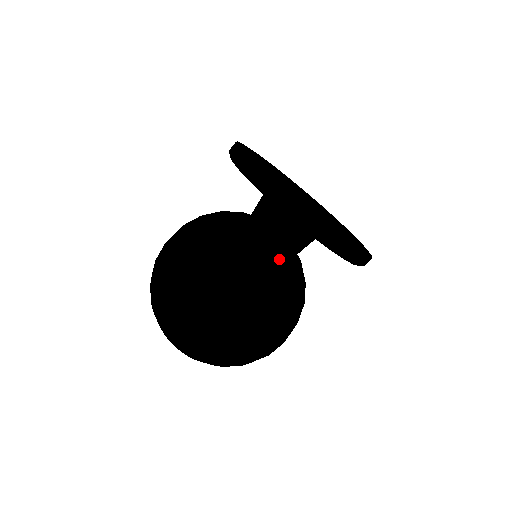
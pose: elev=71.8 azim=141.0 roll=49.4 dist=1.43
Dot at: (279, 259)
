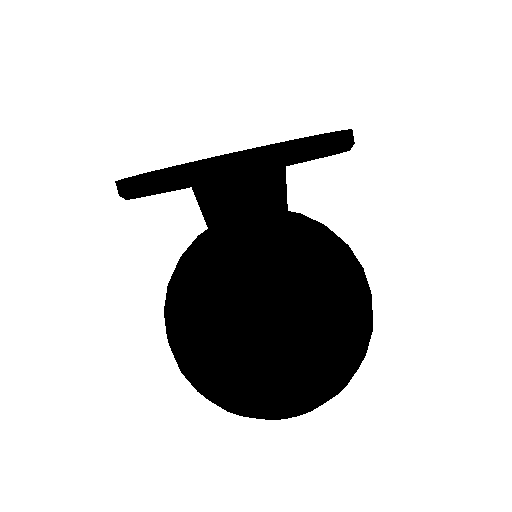
Dot at: (295, 225)
